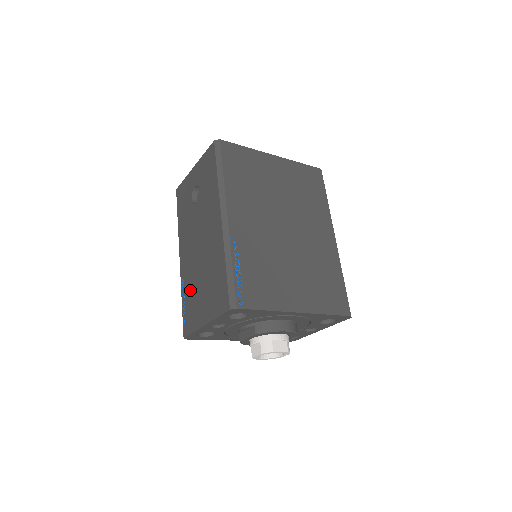
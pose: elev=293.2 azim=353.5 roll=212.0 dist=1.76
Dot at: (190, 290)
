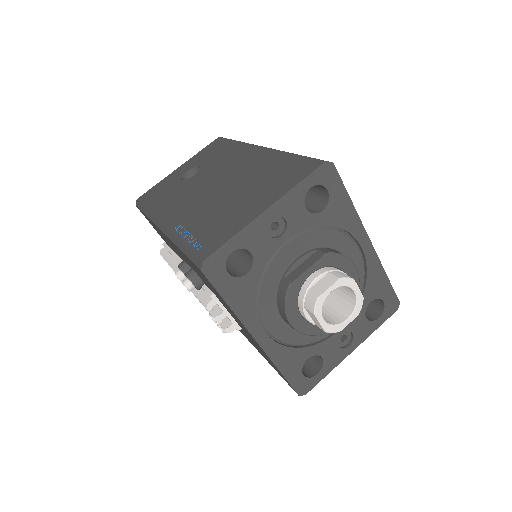
Dot at: (206, 218)
